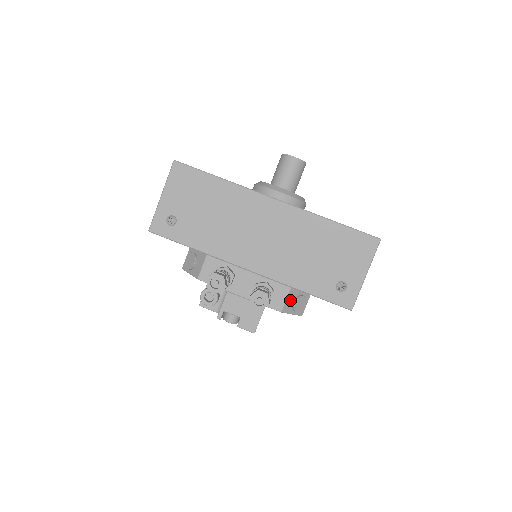
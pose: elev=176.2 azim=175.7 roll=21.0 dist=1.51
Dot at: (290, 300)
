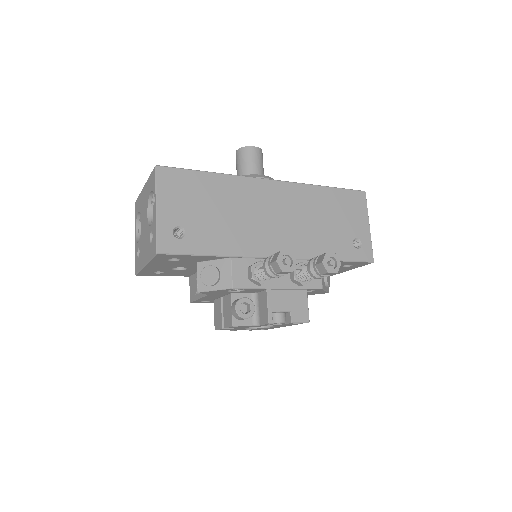
Dot at: occluded
